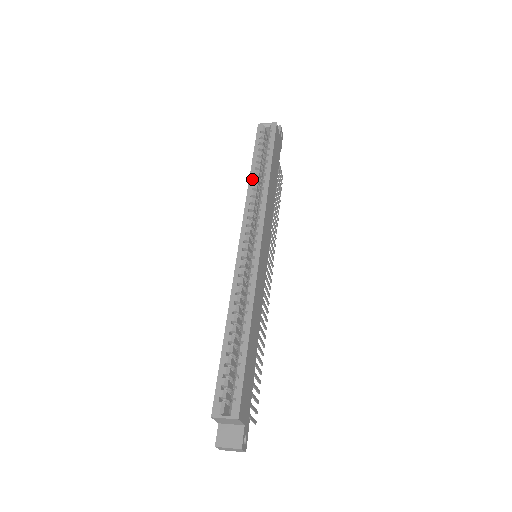
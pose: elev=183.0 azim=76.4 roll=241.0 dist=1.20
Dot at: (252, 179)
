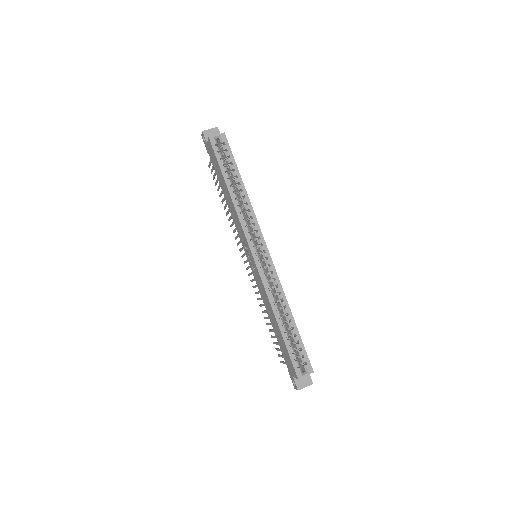
Dot at: (233, 197)
